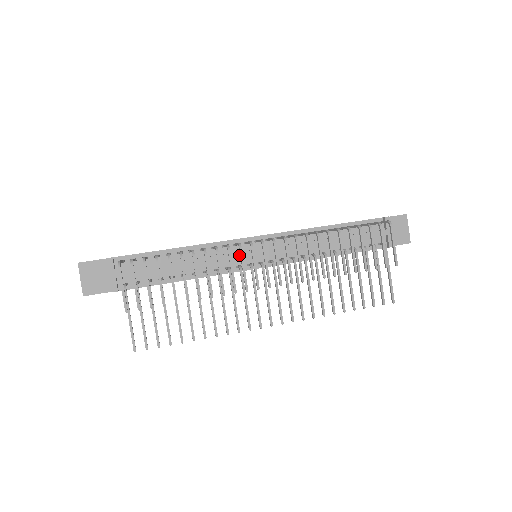
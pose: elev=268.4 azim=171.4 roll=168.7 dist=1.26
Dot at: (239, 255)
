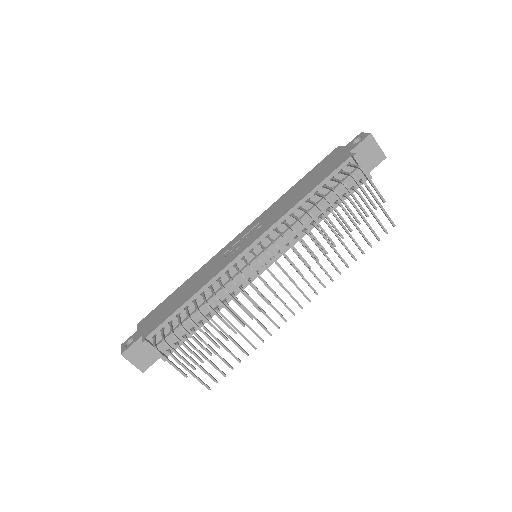
Dot at: (243, 273)
